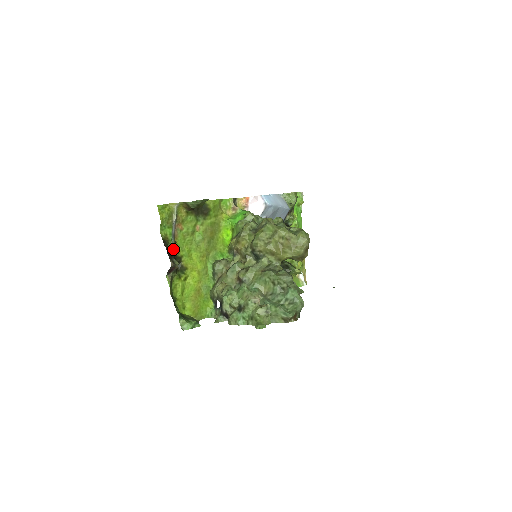
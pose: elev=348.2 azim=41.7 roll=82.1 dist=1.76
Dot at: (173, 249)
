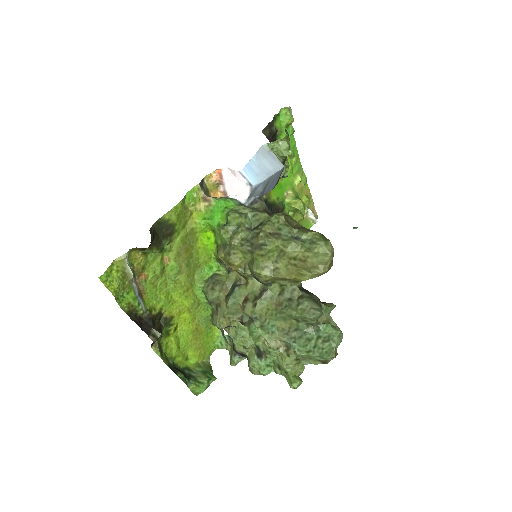
Dot at: (146, 311)
